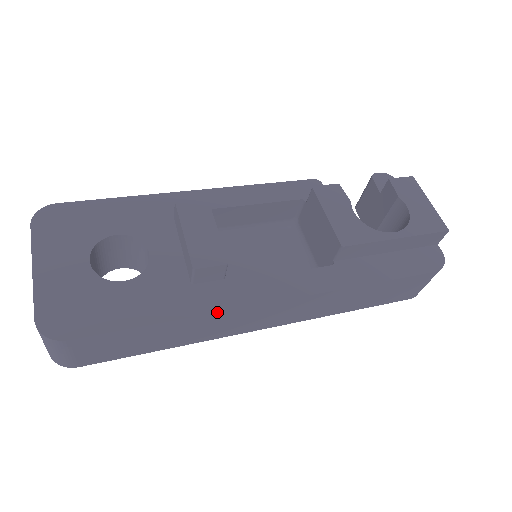
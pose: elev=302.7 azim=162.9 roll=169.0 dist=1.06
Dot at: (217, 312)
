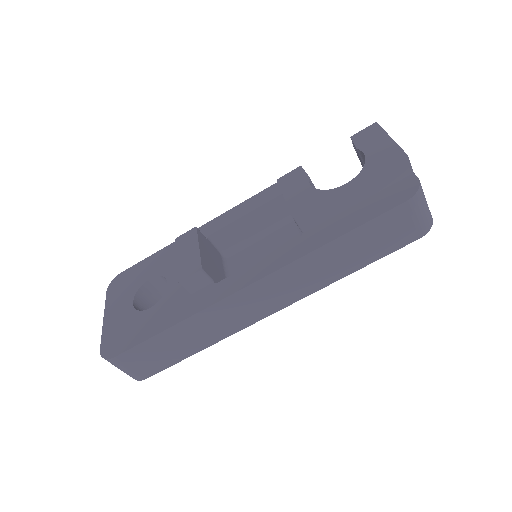
Dot at: (204, 309)
